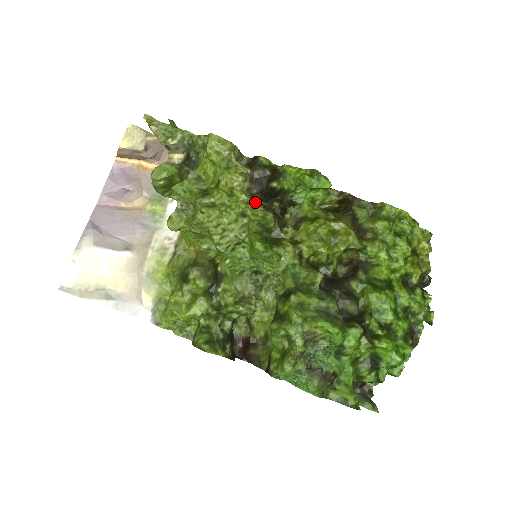
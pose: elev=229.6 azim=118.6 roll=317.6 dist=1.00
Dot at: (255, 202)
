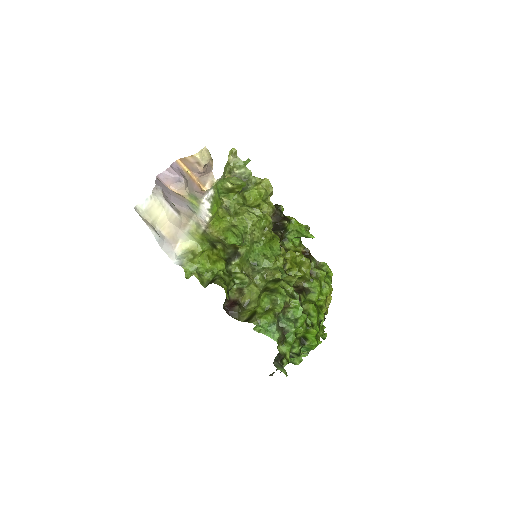
Dot at: (272, 226)
